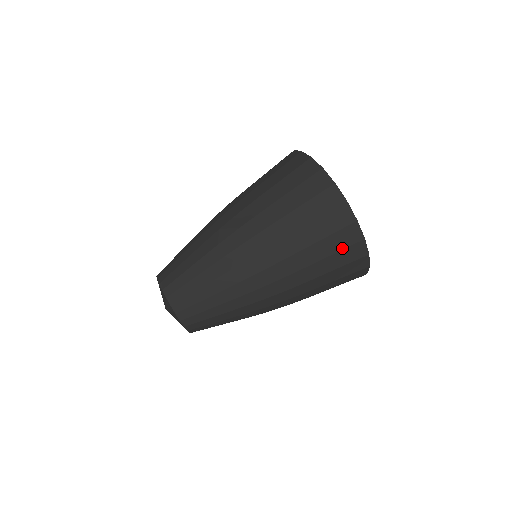
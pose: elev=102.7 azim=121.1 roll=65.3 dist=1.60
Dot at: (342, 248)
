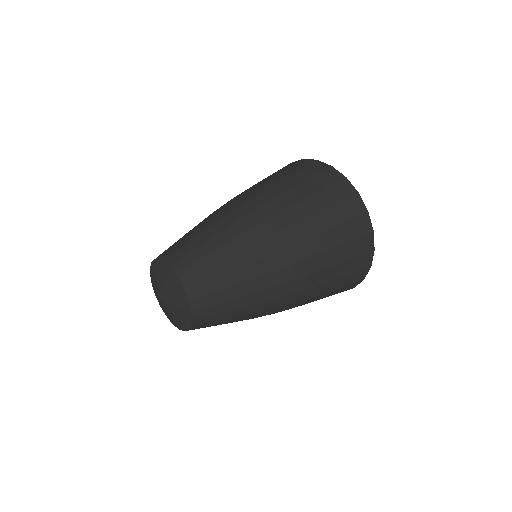
Dot at: (349, 218)
